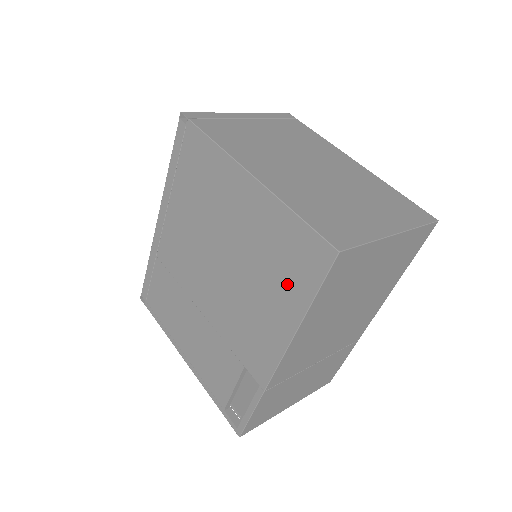
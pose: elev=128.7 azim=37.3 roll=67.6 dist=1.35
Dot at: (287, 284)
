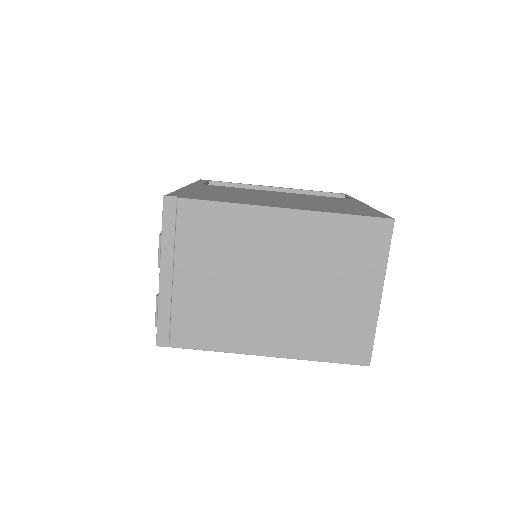
Dot at: occluded
